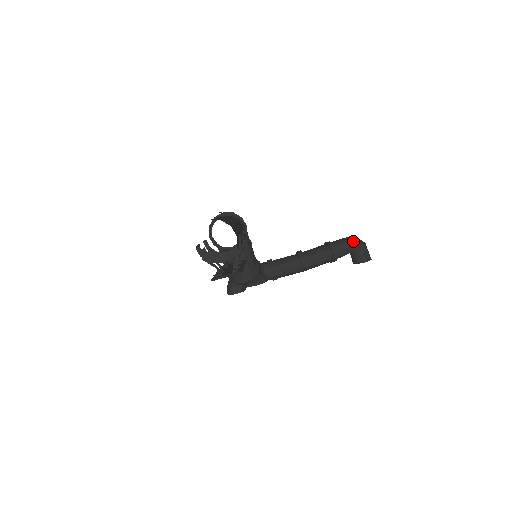
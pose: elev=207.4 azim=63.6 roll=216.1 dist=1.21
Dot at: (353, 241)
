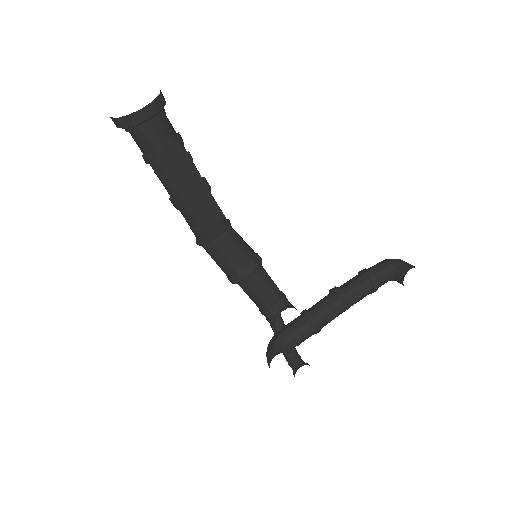
Dot at: (384, 260)
